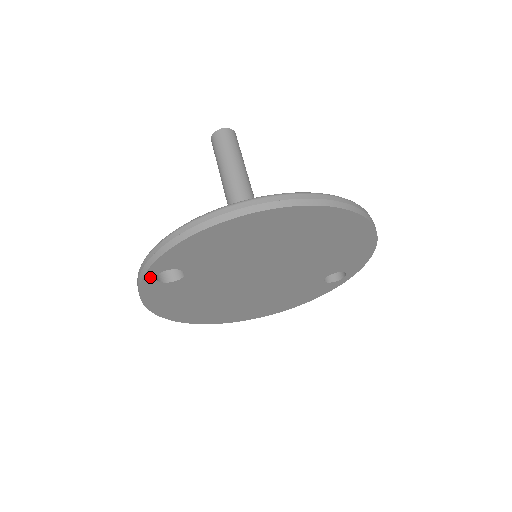
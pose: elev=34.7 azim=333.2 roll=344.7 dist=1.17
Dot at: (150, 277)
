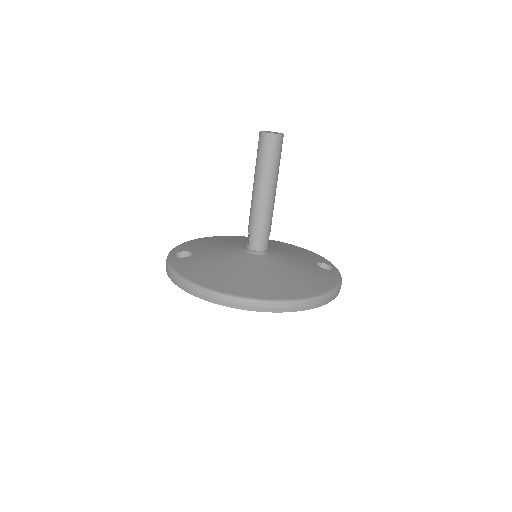
Dot at: occluded
